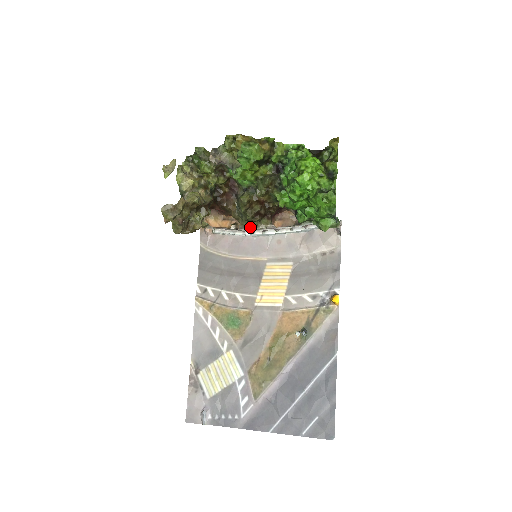
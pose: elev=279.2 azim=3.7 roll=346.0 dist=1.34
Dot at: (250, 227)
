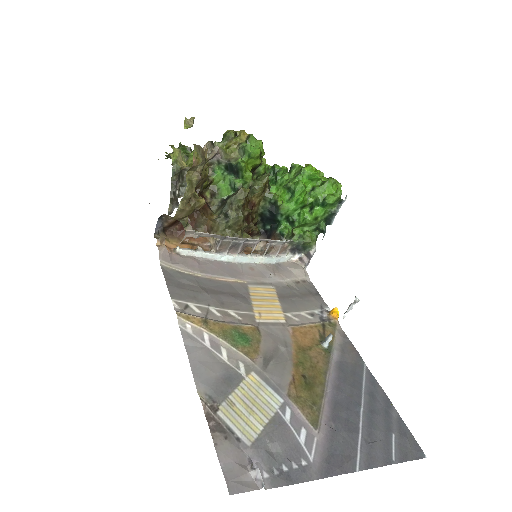
Dot at: (232, 238)
